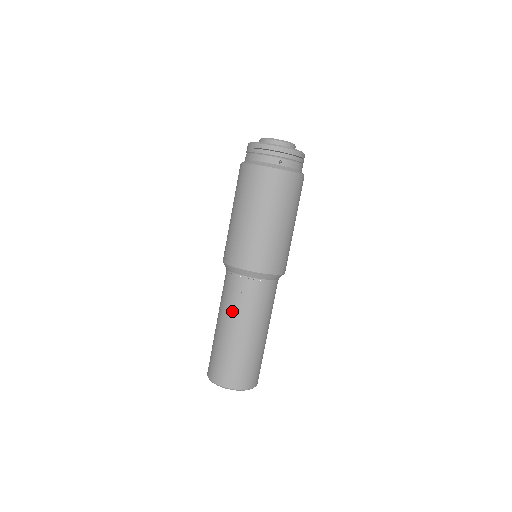
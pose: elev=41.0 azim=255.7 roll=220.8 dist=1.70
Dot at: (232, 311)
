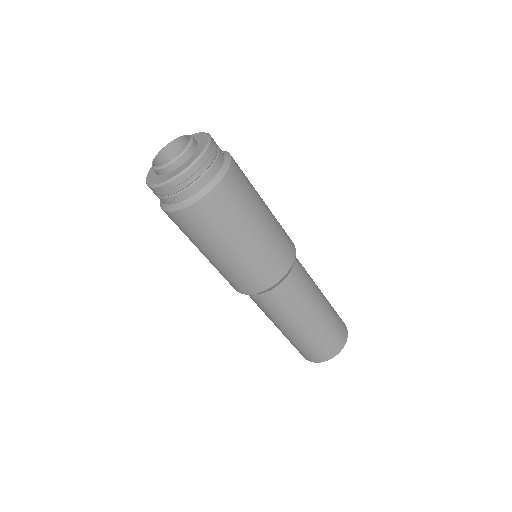
Dot at: (266, 315)
